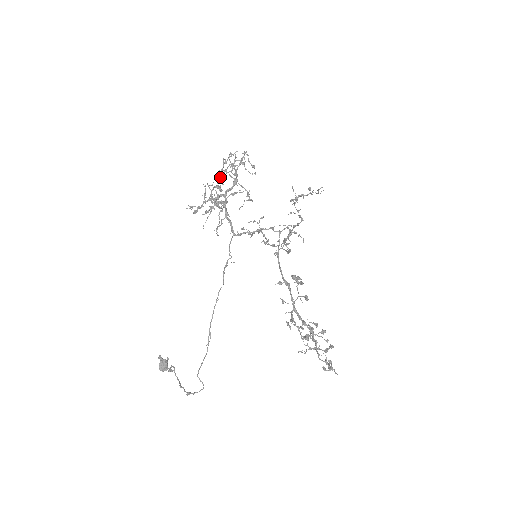
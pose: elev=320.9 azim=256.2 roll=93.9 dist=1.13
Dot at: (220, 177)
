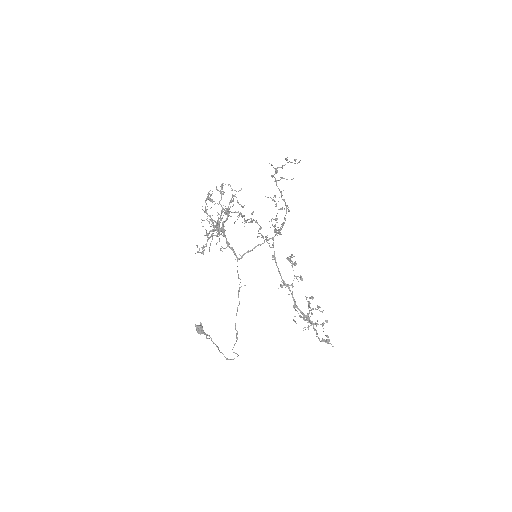
Dot at: occluded
